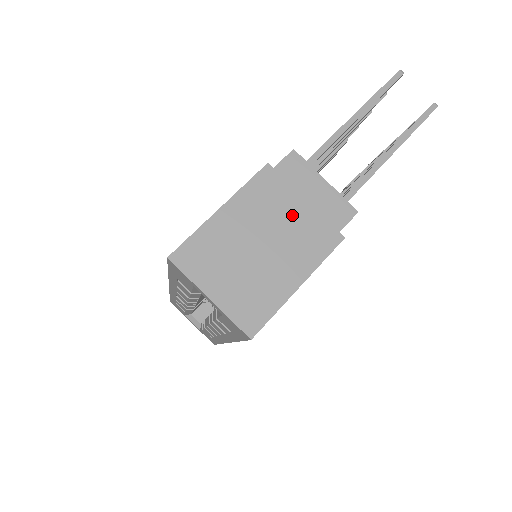
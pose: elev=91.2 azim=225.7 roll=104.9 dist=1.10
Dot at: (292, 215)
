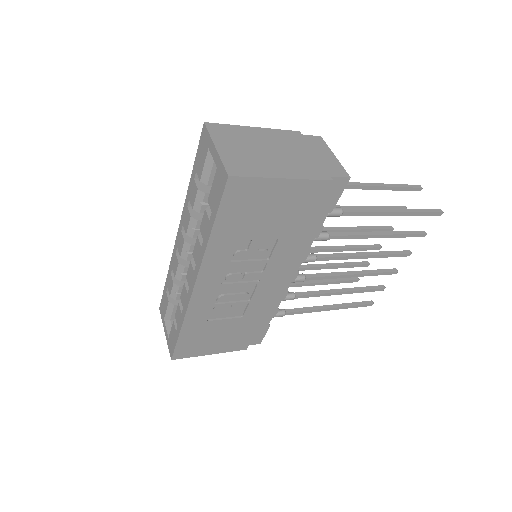
Dot at: (301, 154)
